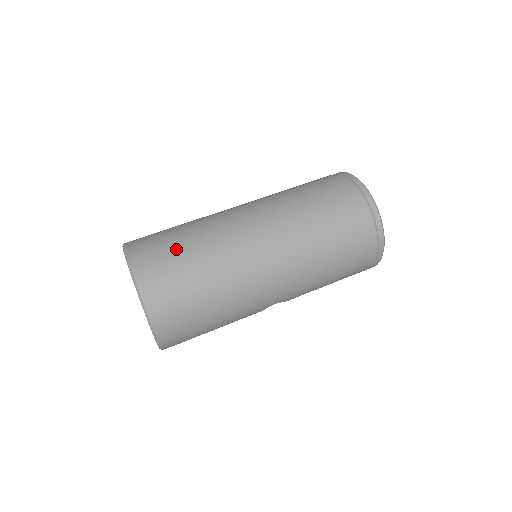
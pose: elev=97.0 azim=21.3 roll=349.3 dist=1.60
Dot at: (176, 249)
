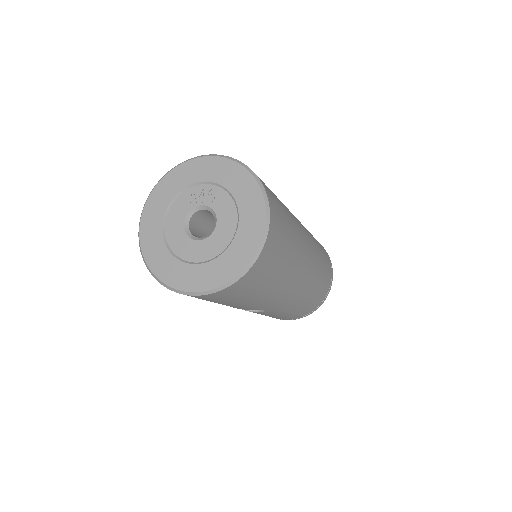
Dot at: (282, 207)
